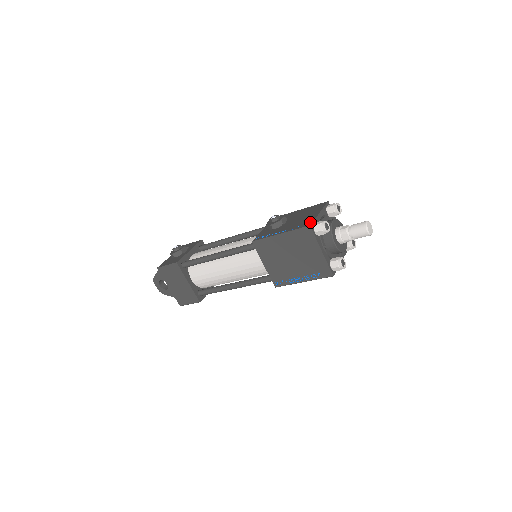
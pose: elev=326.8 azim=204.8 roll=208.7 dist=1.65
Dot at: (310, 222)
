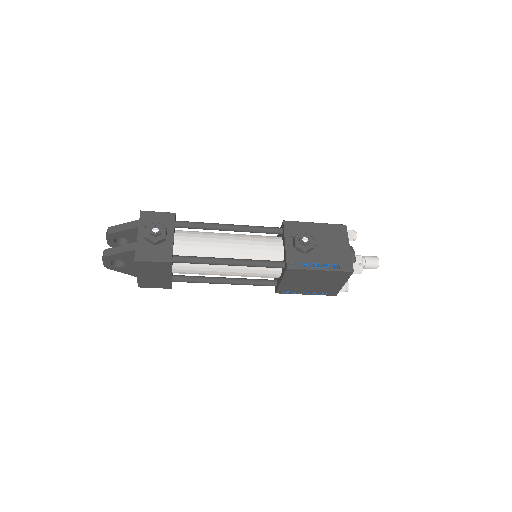
Dot at: (350, 264)
